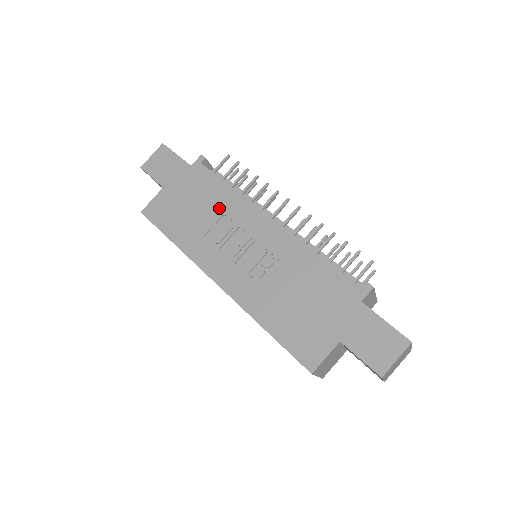
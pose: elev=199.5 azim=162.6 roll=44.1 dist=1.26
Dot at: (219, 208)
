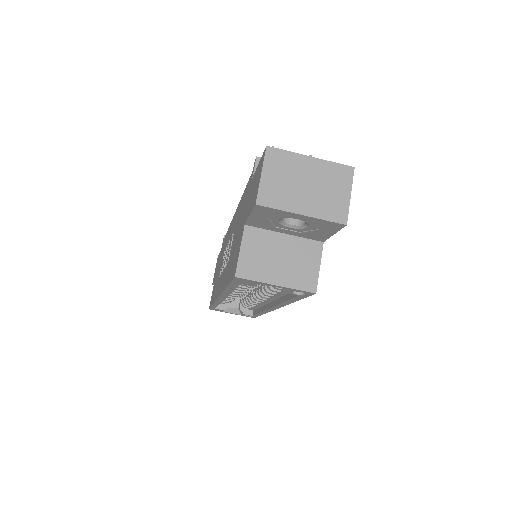
Dot at: occluded
